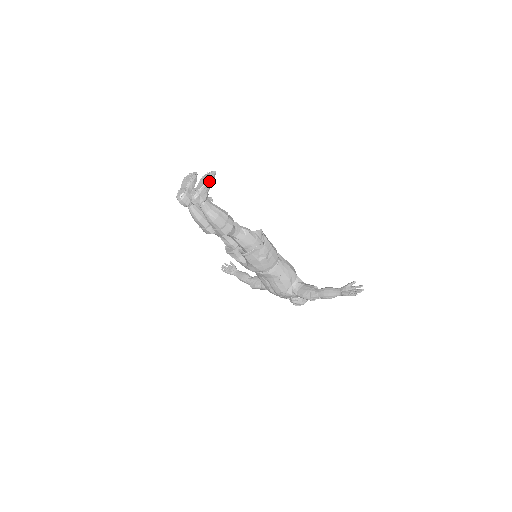
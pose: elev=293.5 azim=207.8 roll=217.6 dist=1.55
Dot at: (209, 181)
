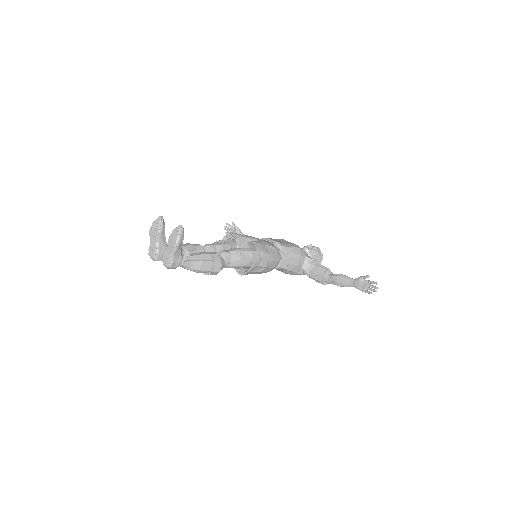
Dot at: (178, 244)
